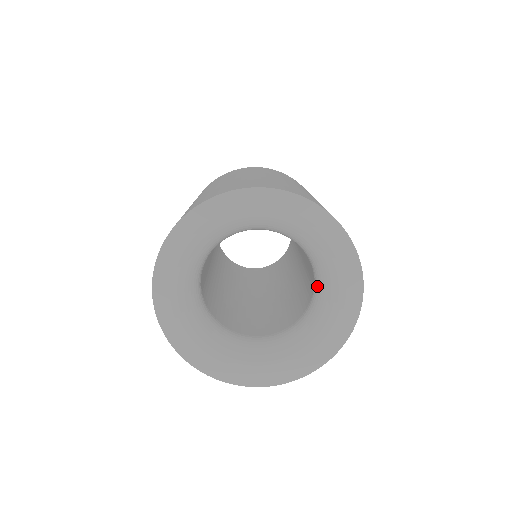
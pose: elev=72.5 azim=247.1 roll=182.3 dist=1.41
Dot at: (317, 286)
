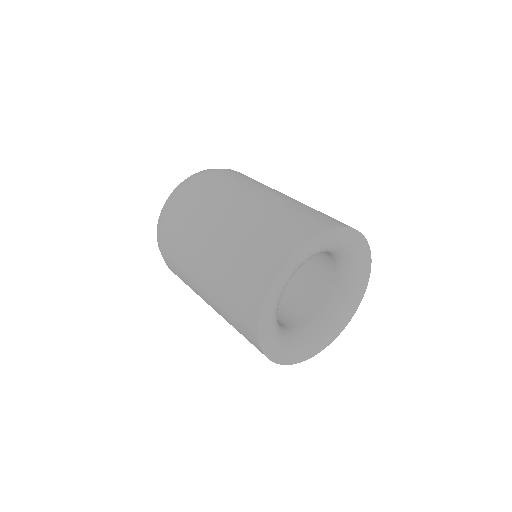
Dot at: (339, 289)
